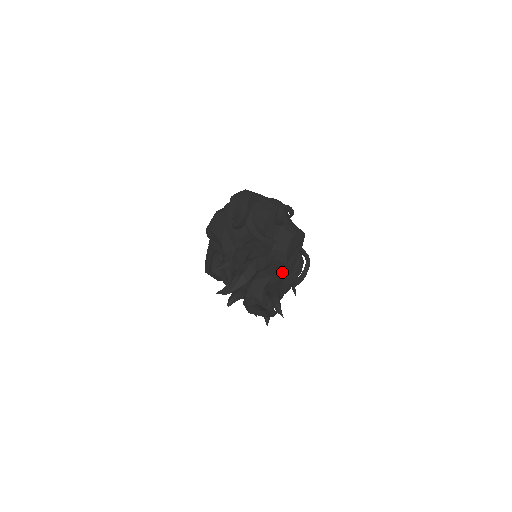
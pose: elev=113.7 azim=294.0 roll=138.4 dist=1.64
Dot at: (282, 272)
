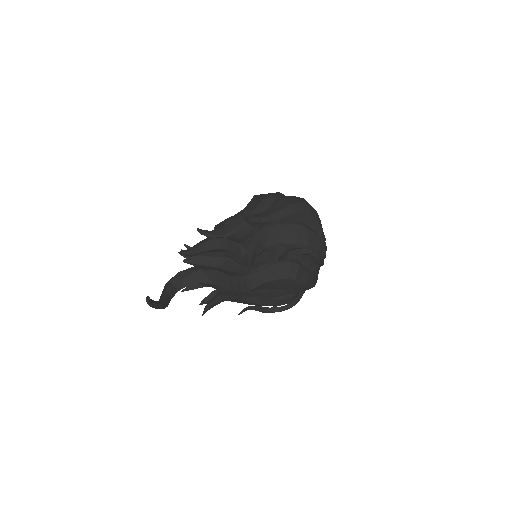
Dot at: (230, 290)
